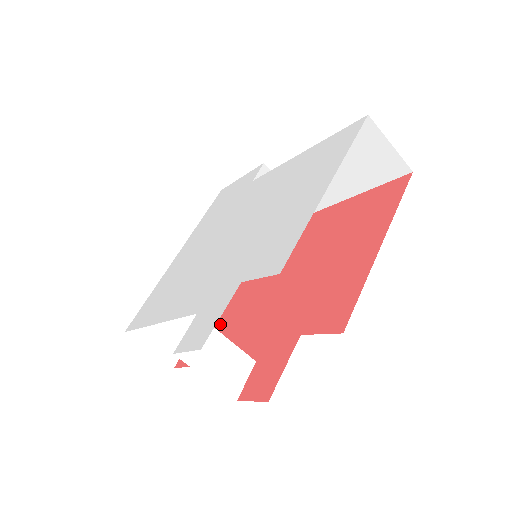
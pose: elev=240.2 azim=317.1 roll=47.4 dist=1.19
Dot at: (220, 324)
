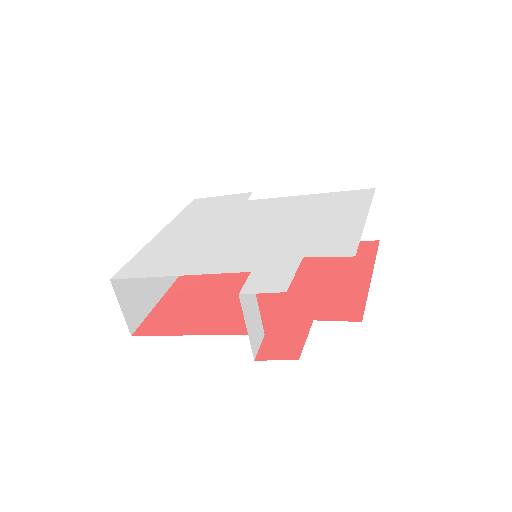
Dot at: (193, 307)
